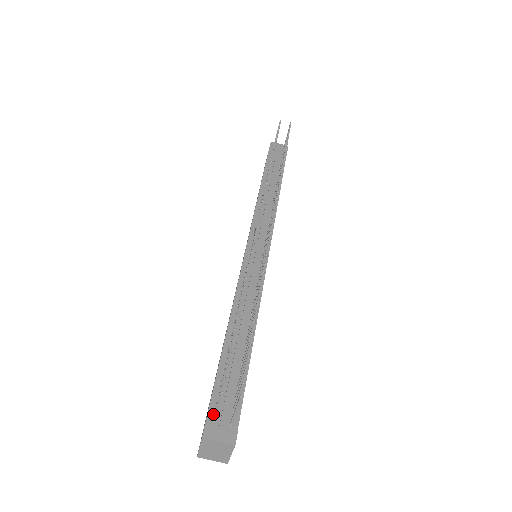
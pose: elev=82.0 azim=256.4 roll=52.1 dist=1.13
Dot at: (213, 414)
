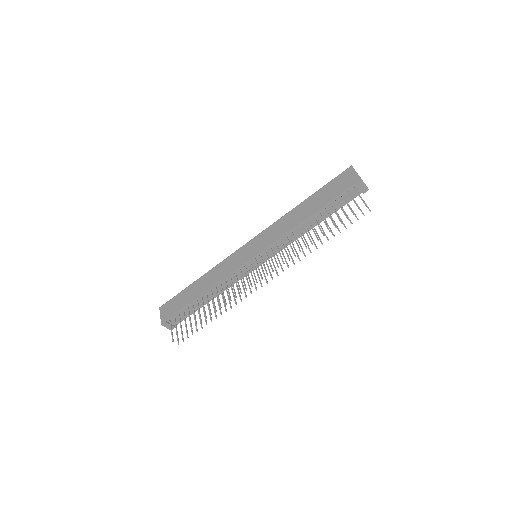
Dot at: (171, 319)
